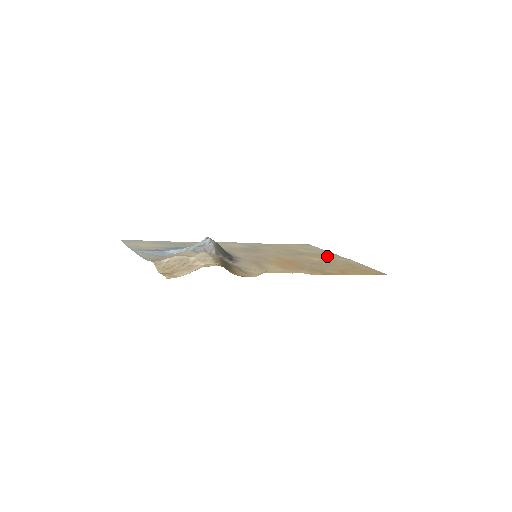
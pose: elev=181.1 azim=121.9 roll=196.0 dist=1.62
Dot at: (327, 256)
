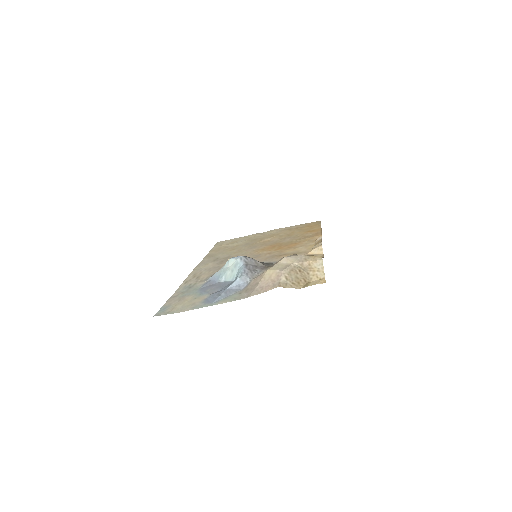
Dot at: (261, 236)
